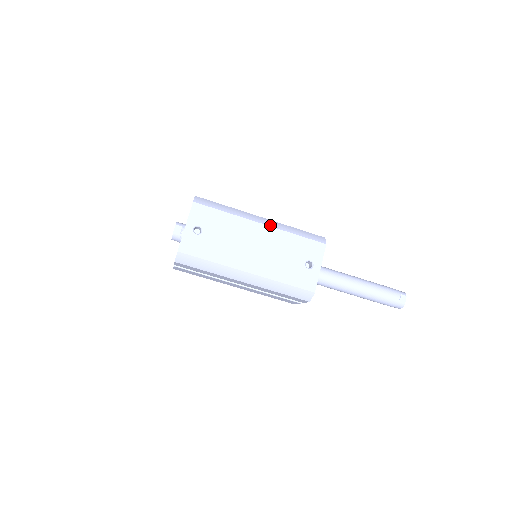
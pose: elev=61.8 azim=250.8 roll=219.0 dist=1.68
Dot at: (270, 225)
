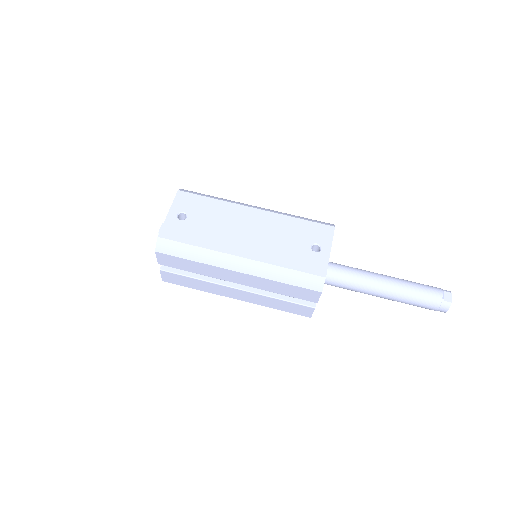
Dot at: (266, 210)
